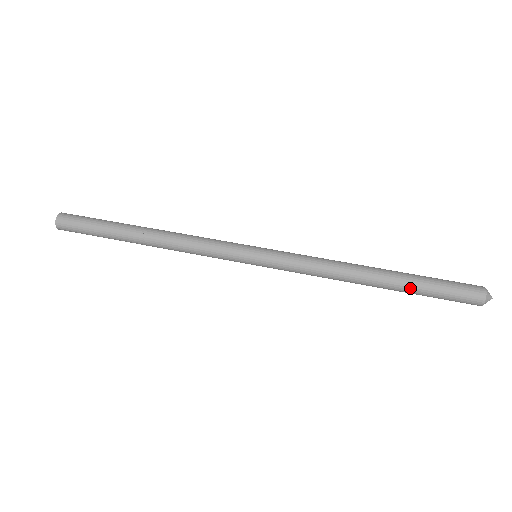
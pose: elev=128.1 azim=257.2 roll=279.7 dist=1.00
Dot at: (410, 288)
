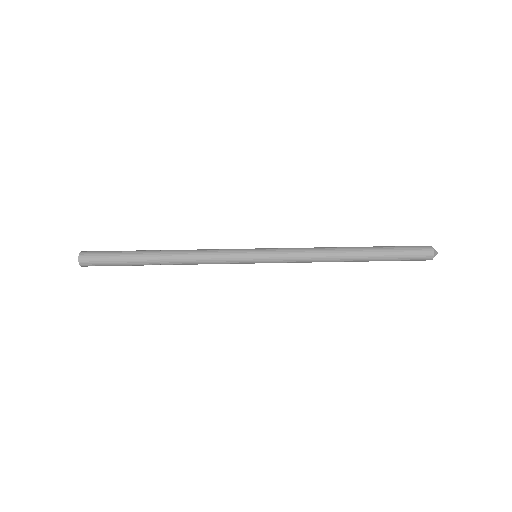
Dot at: occluded
